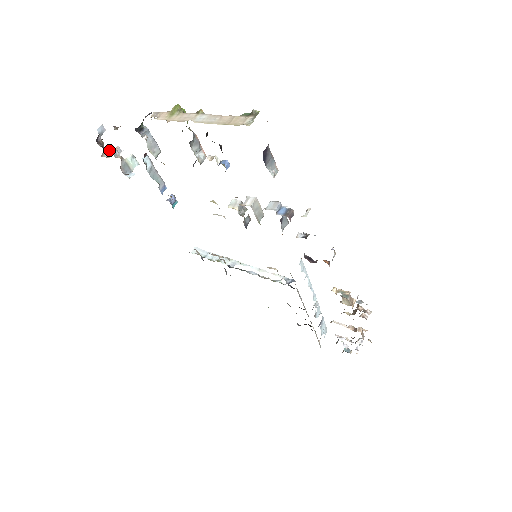
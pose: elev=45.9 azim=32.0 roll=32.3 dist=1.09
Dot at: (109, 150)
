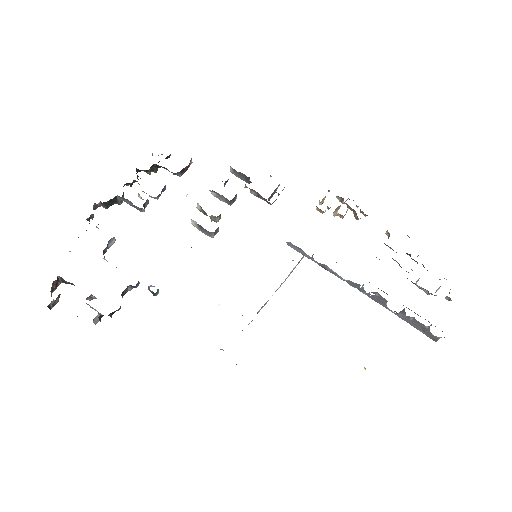
Dot at: occluded
